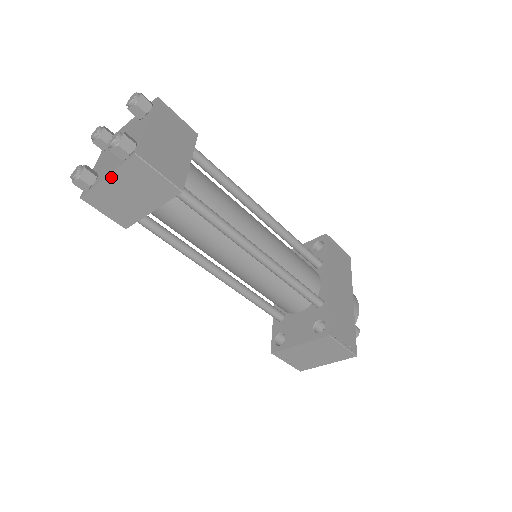
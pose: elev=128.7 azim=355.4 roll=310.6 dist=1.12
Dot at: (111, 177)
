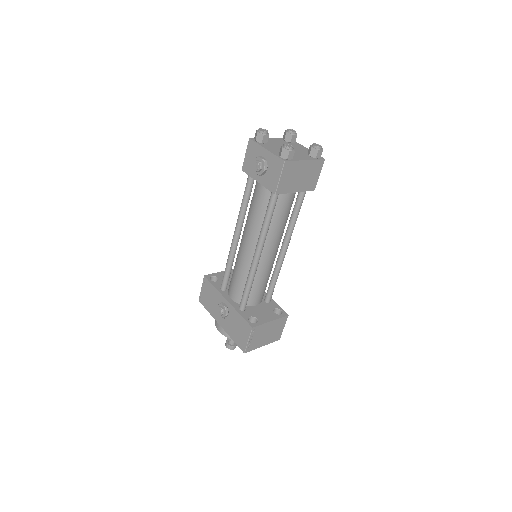
Dot at: (307, 162)
